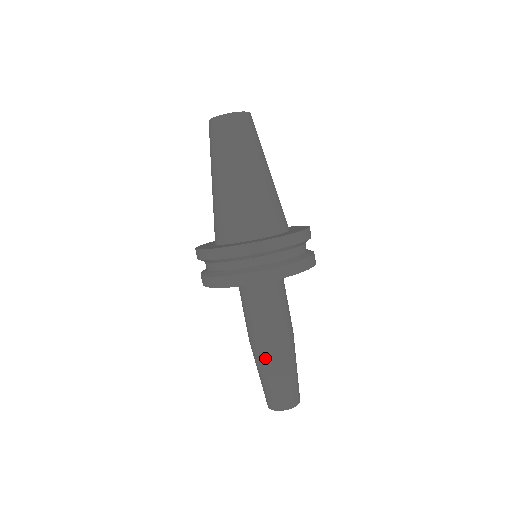
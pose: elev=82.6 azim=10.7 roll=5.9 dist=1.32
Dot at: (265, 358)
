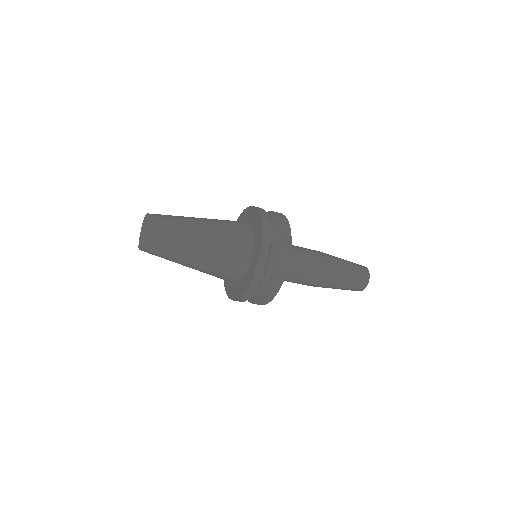
Dot at: (329, 284)
